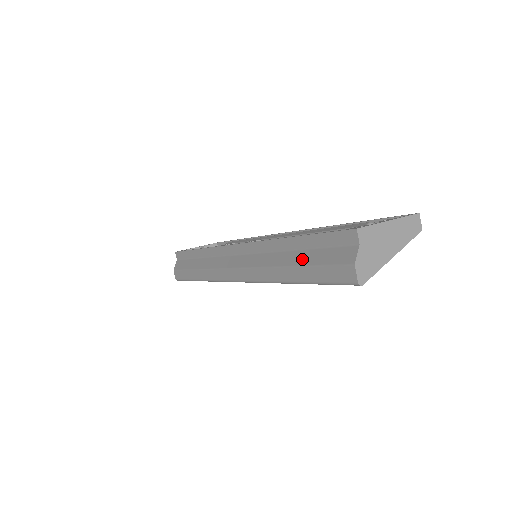
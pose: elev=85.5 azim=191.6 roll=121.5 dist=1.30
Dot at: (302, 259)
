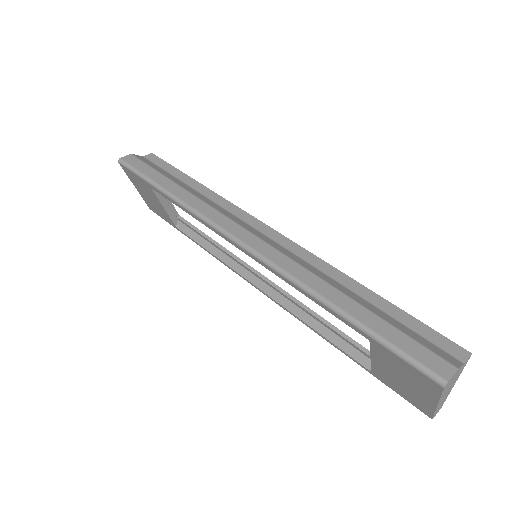
Dot at: (375, 310)
